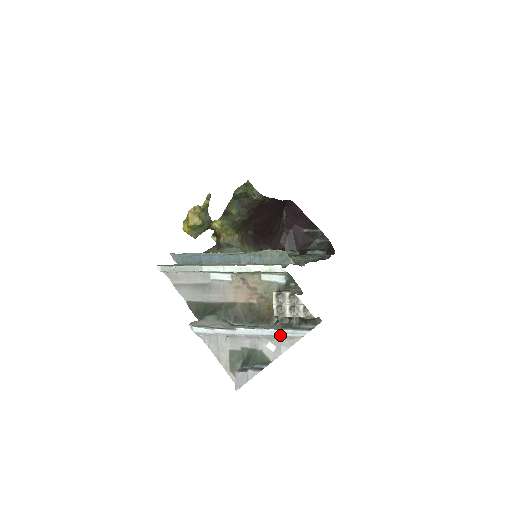
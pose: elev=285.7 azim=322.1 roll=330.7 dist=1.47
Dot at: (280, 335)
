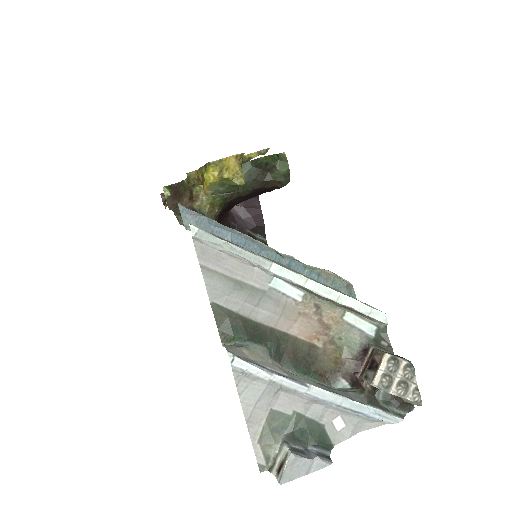
Dot at: (365, 413)
